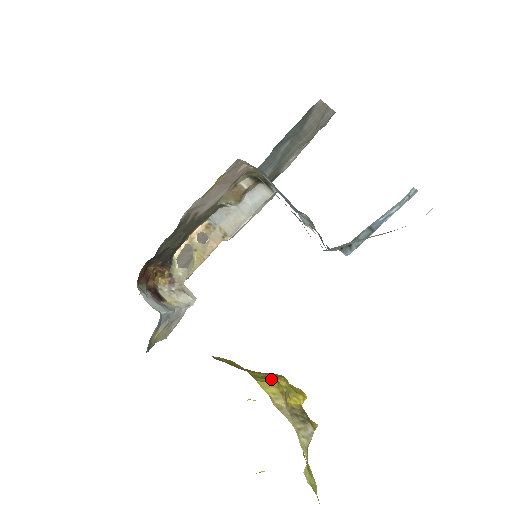
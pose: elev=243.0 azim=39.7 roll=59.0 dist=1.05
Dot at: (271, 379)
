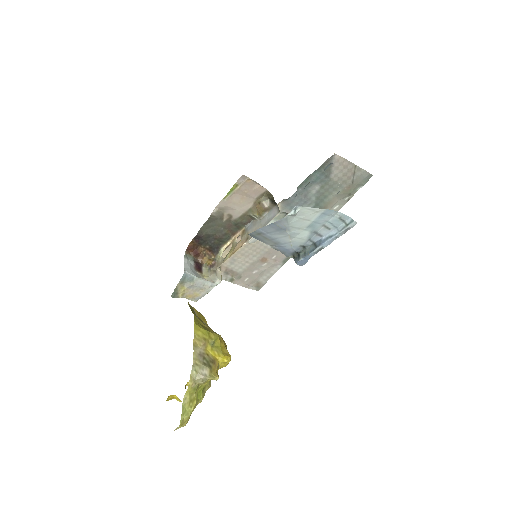
Dot at: (206, 329)
